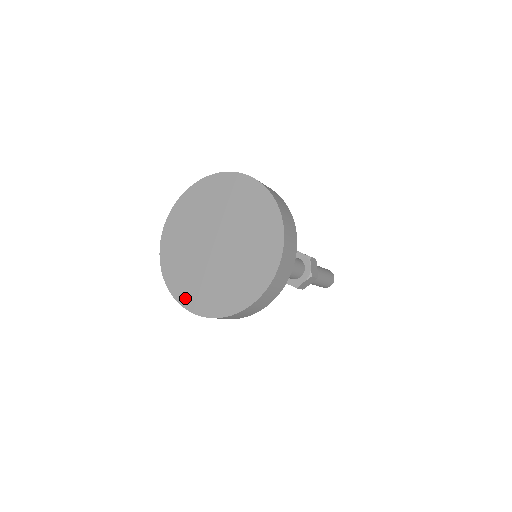
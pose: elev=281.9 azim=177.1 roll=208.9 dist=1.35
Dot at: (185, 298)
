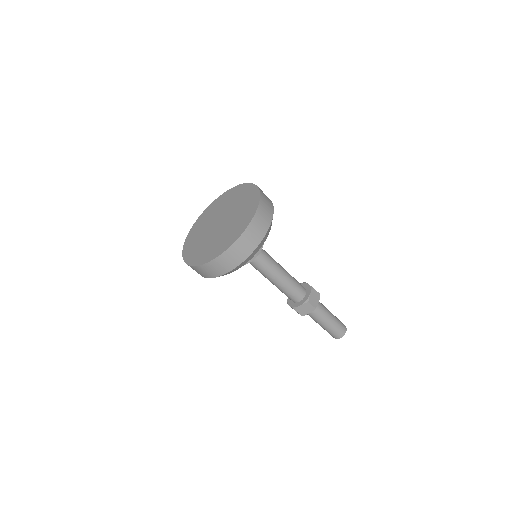
Dot at: (188, 255)
